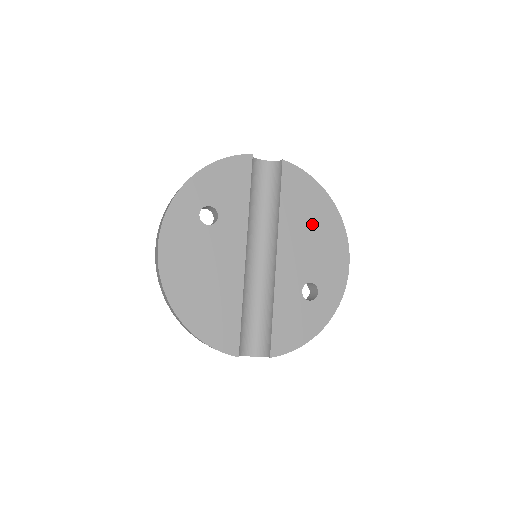
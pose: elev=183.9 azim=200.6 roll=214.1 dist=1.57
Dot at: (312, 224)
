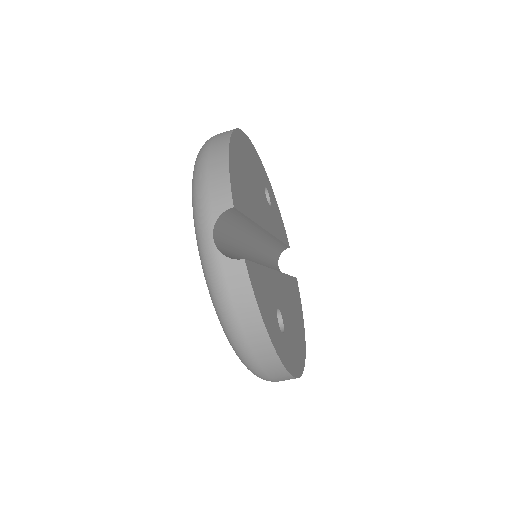
Dot at: (295, 316)
